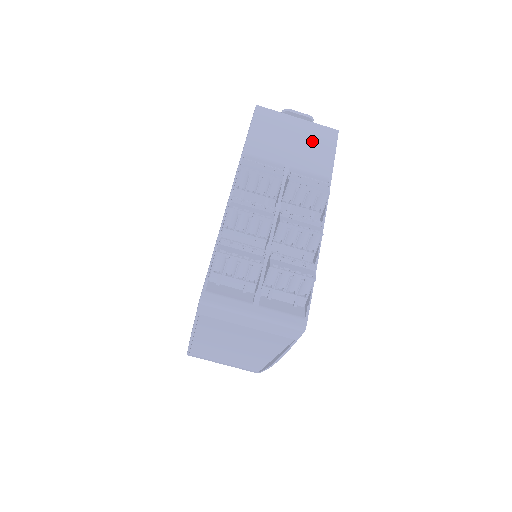
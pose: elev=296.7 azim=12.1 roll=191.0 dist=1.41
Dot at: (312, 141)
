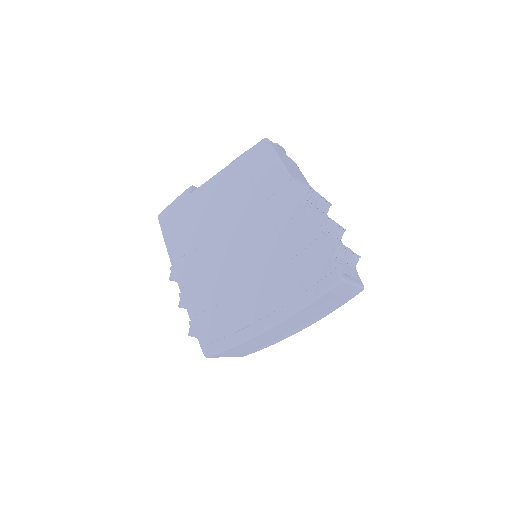
Dot at: (296, 168)
